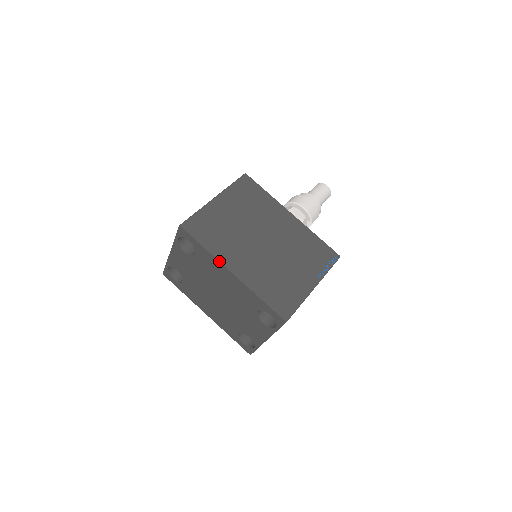
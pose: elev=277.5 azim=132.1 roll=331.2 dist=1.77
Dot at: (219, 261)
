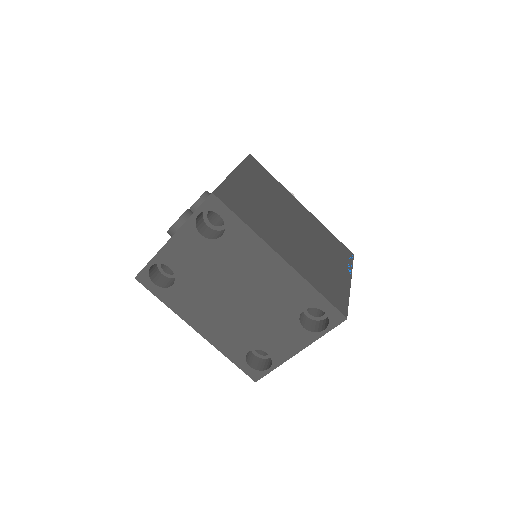
Dot at: (265, 242)
